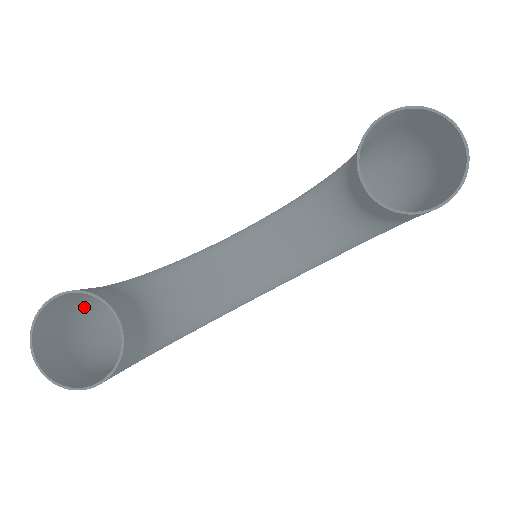
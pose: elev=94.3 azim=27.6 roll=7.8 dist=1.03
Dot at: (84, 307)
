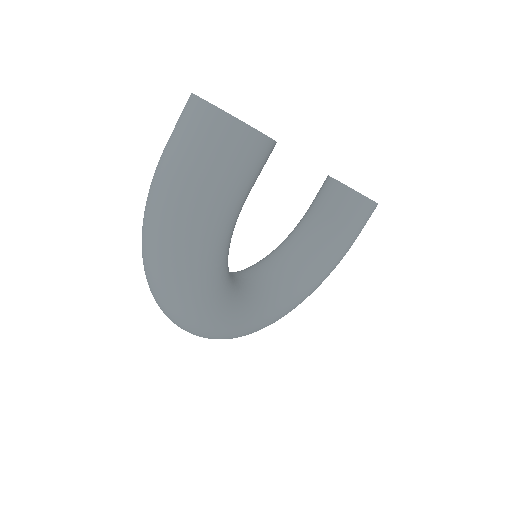
Dot at: occluded
